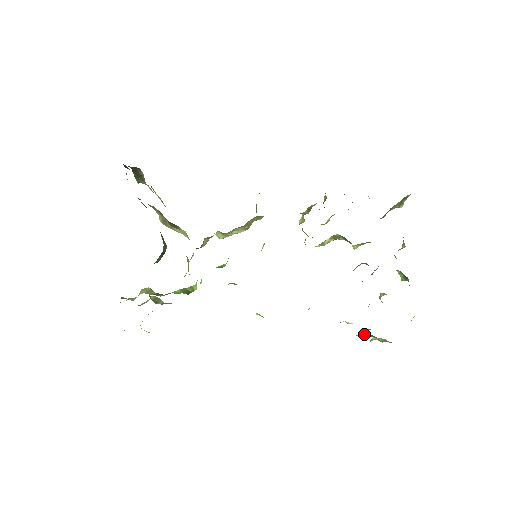
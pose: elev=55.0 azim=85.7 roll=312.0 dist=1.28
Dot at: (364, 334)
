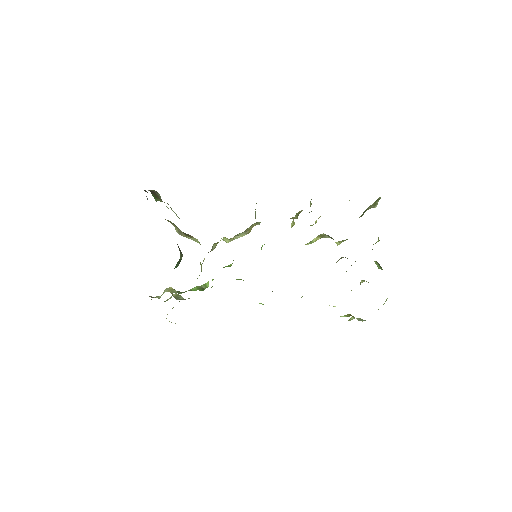
Dot at: (346, 315)
